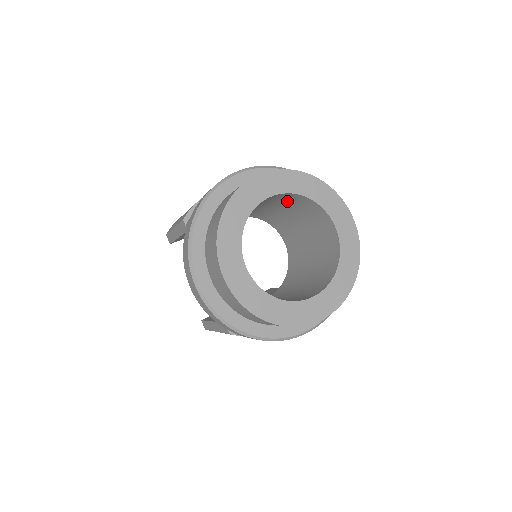
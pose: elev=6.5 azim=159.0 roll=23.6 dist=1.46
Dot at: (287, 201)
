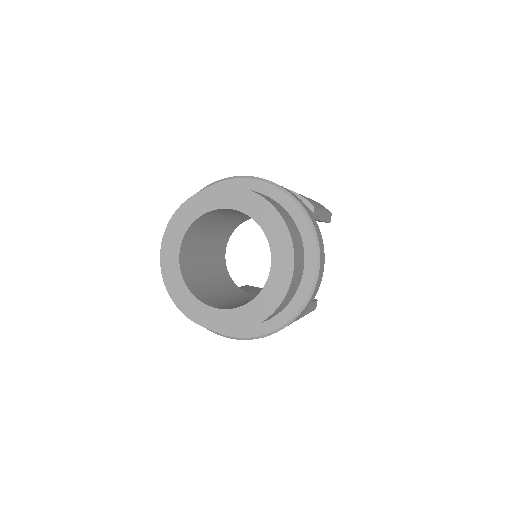
Dot at: occluded
